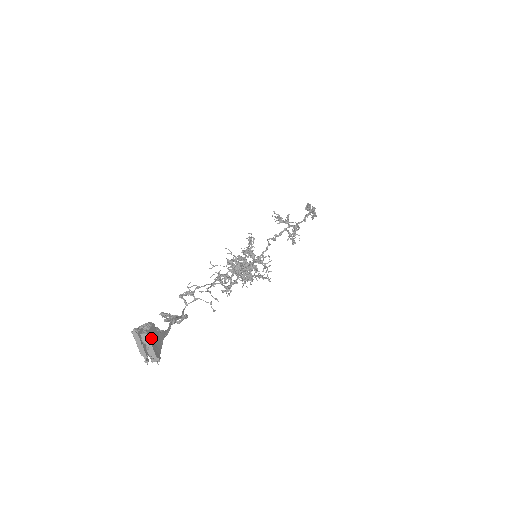
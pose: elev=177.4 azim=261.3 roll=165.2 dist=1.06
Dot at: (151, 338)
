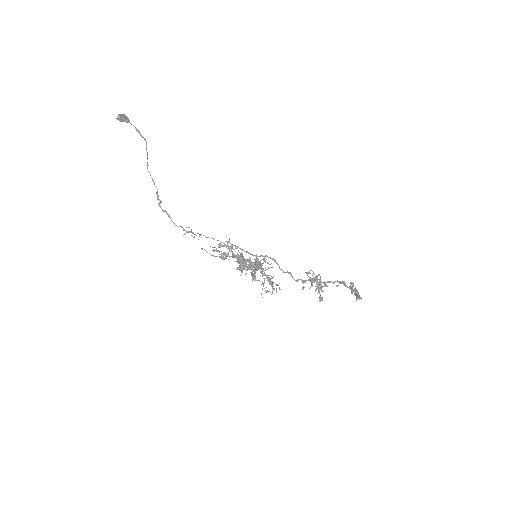
Dot at: (124, 115)
